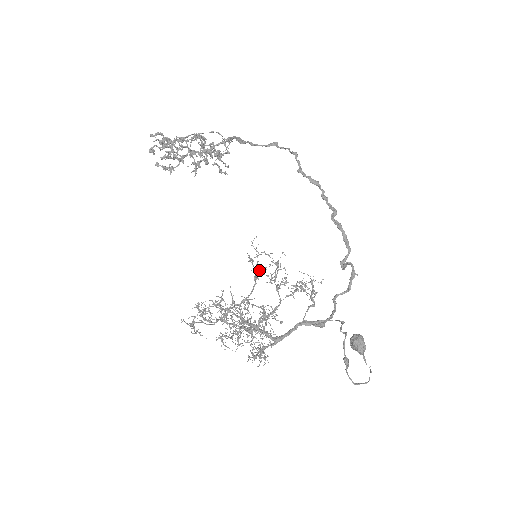
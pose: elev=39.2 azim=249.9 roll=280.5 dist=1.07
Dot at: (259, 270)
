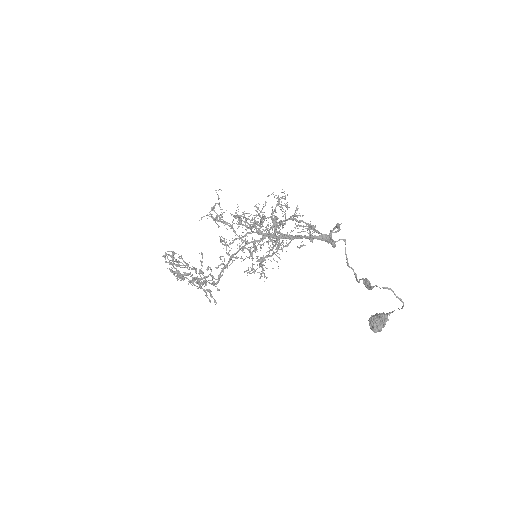
Dot at: (264, 218)
